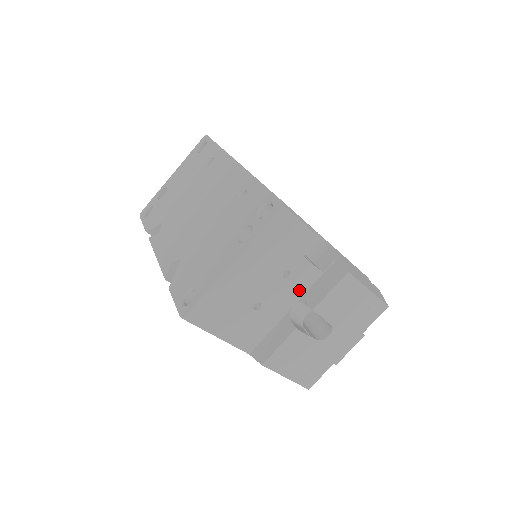
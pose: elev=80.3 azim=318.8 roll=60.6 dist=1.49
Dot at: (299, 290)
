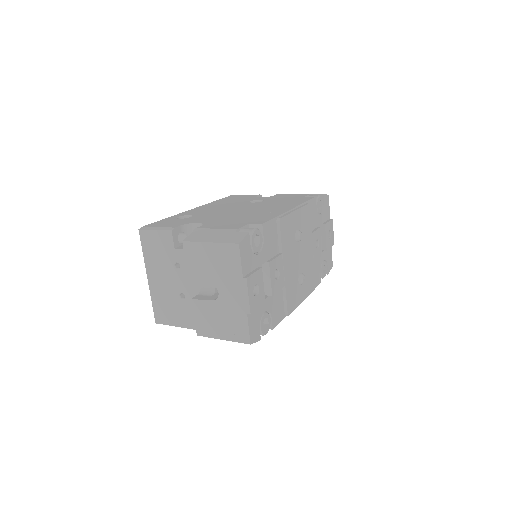
Dot at: occluded
